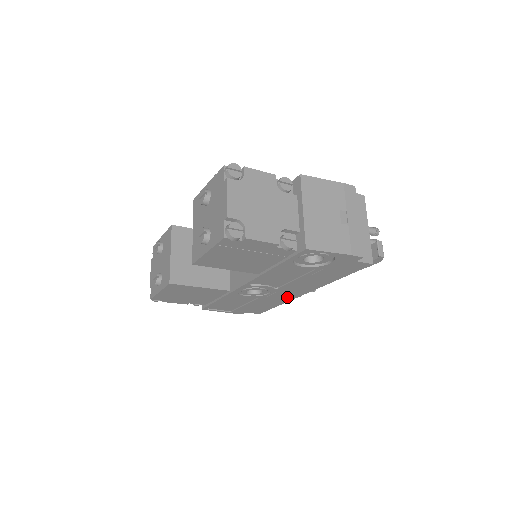
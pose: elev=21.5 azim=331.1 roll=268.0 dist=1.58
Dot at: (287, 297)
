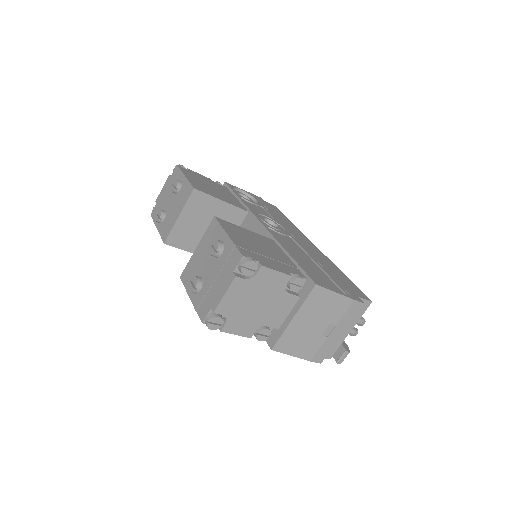
Dot at: occluded
